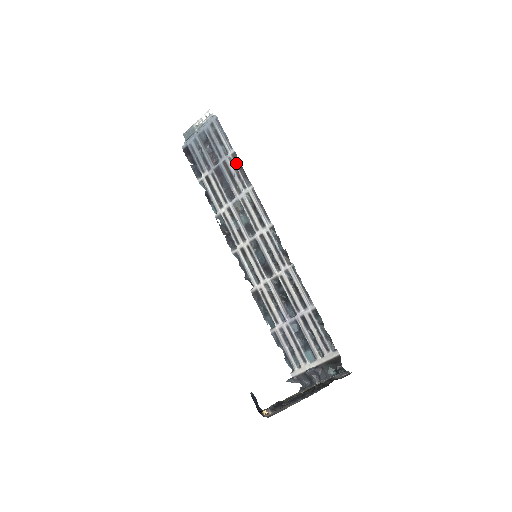
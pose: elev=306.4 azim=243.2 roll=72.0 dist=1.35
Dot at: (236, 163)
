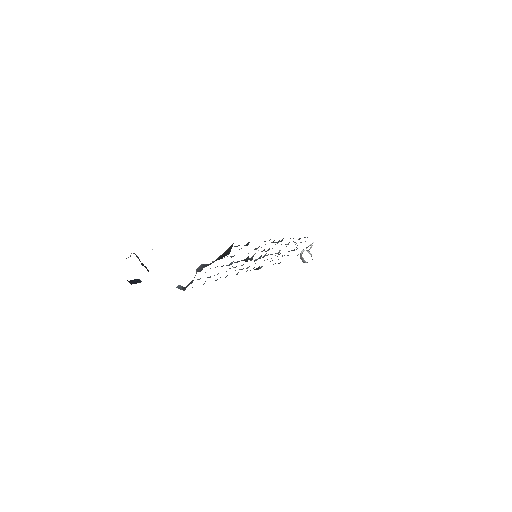
Dot at: (299, 239)
